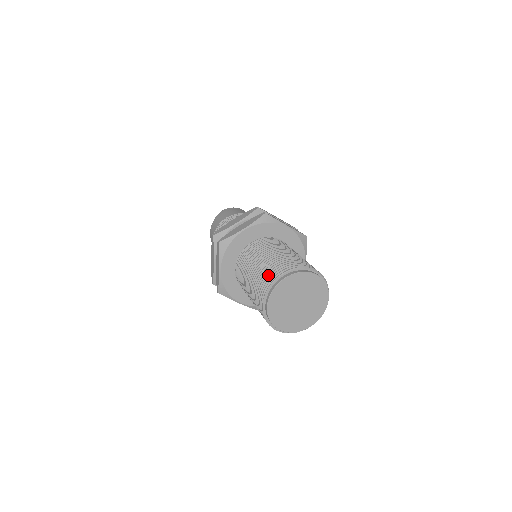
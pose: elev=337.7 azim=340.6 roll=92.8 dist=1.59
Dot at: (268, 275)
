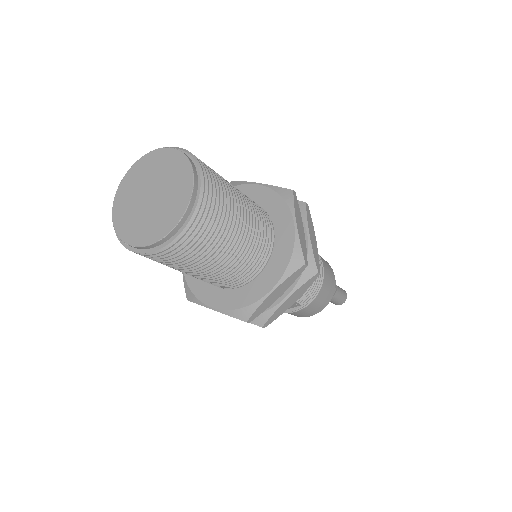
Dot at: occluded
